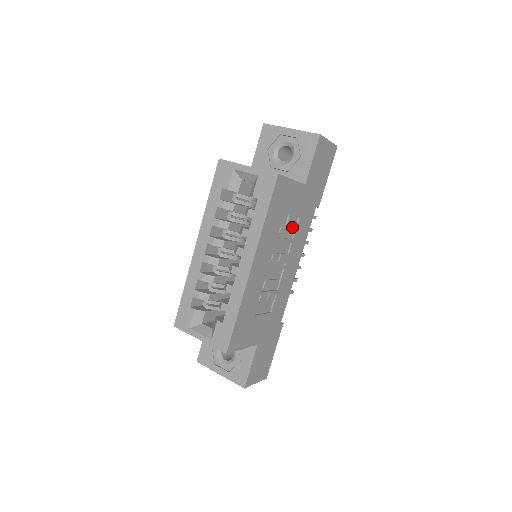
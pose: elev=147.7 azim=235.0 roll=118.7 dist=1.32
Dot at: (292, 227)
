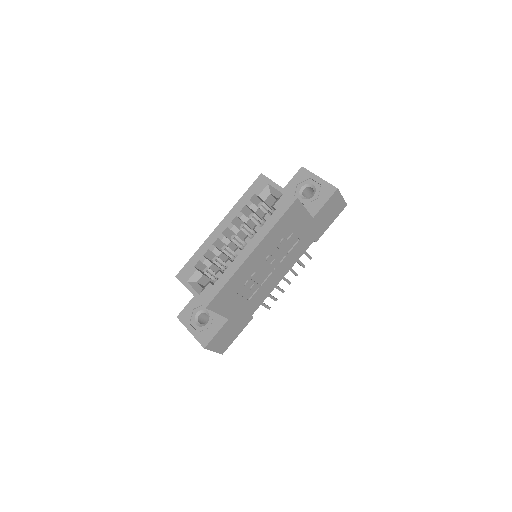
Dot at: (291, 244)
